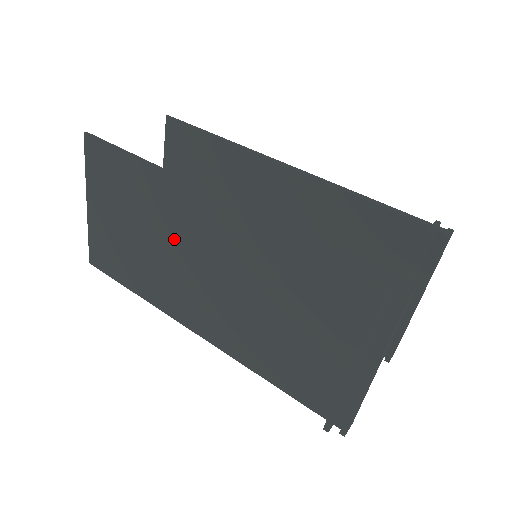
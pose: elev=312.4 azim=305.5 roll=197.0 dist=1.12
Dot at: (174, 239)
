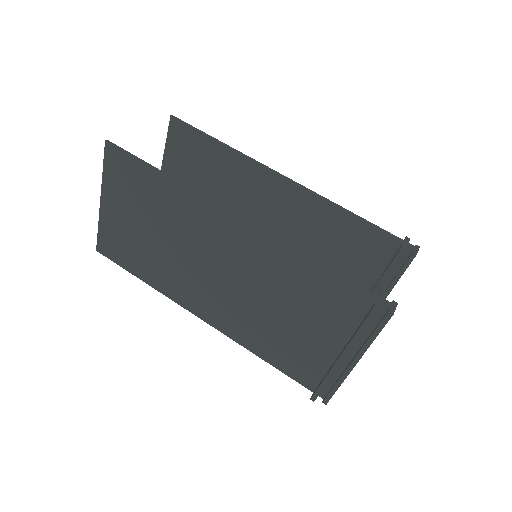
Dot at: (191, 244)
